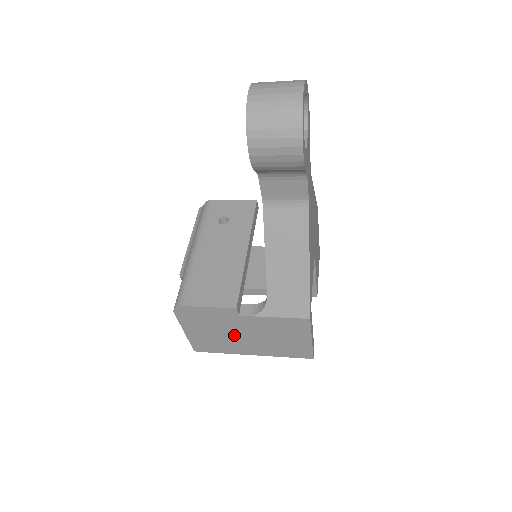
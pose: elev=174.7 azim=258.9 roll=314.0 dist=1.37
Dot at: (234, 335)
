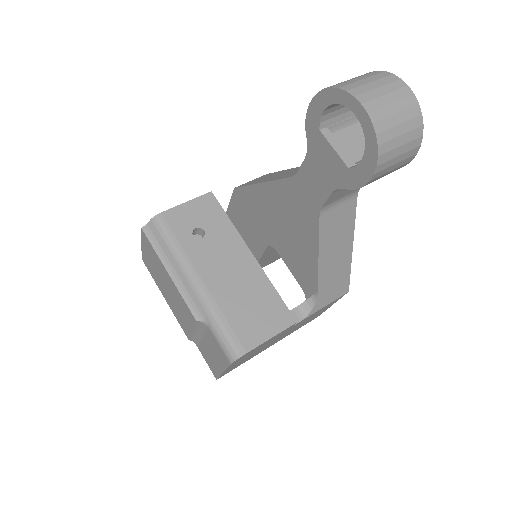
Dot at: (270, 343)
